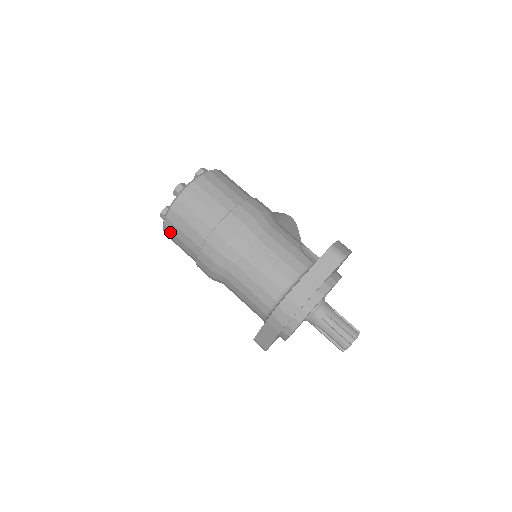
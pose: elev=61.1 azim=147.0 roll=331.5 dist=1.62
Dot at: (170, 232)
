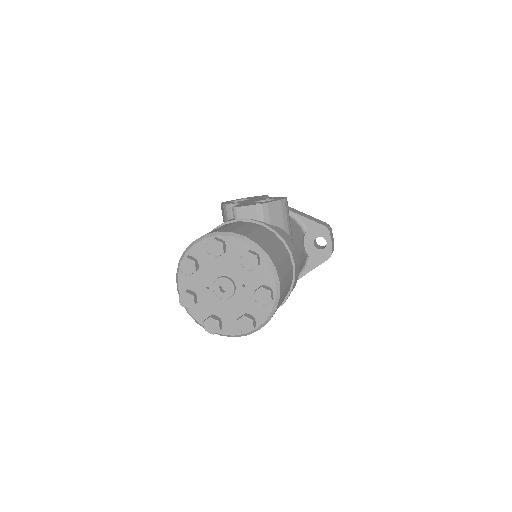
Dot at: occluded
